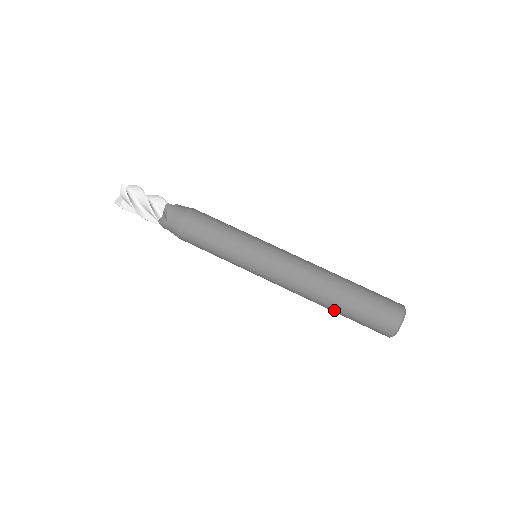
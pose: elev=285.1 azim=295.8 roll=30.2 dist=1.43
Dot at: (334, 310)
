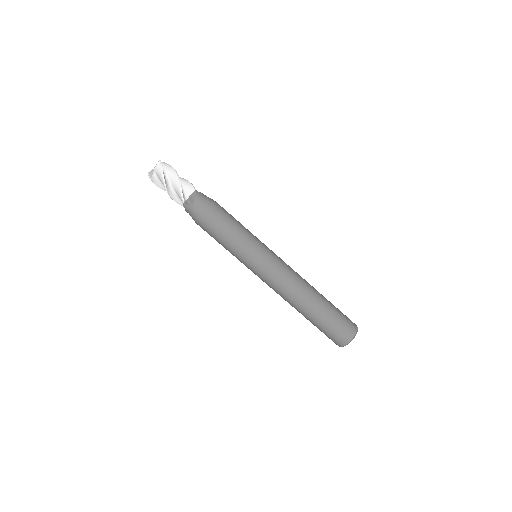
Dot at: occluded
